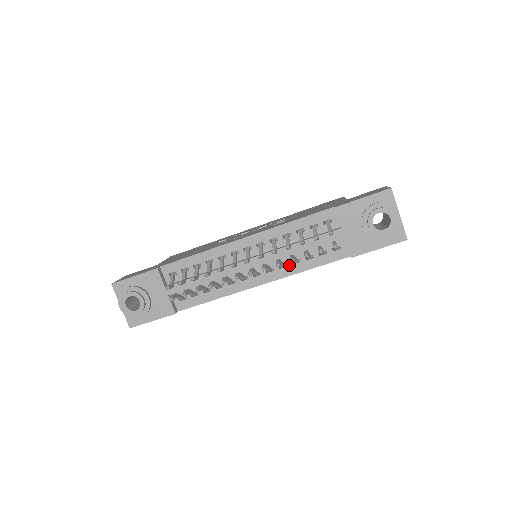
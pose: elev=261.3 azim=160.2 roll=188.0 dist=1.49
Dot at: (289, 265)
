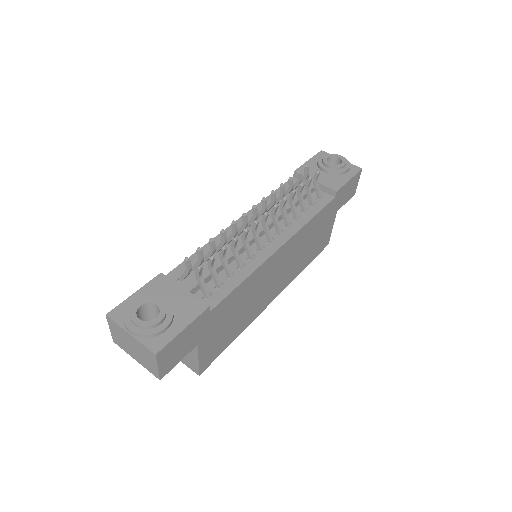
Dot at: (293, 222)
